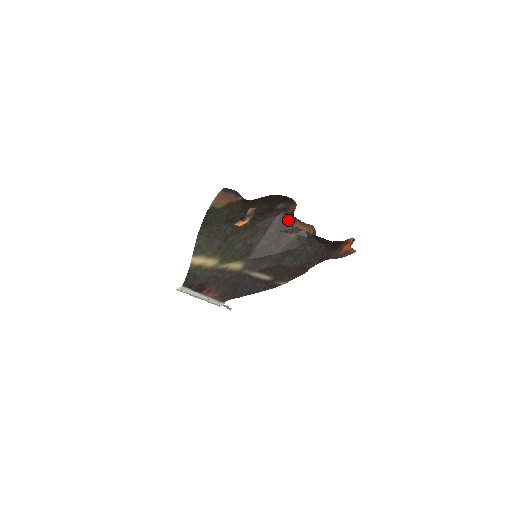
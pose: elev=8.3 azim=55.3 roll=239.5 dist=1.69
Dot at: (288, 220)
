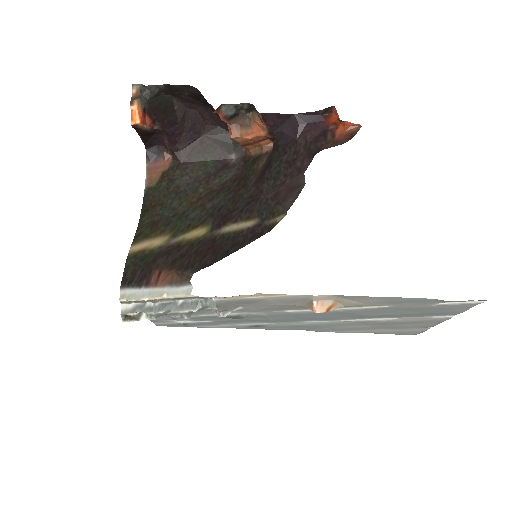
Dot at: occluded
